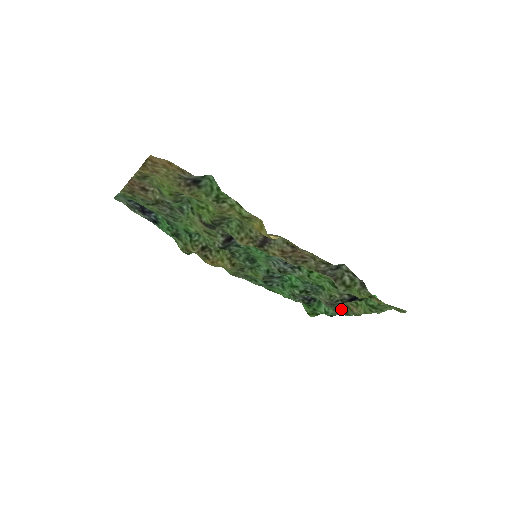
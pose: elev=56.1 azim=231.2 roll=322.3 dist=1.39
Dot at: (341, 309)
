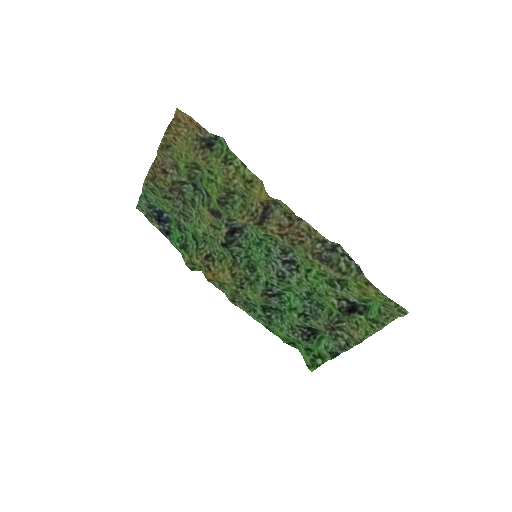
Dot at: (341, 337)
